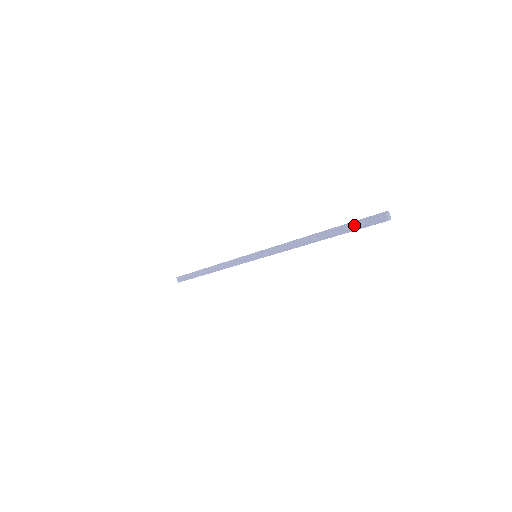
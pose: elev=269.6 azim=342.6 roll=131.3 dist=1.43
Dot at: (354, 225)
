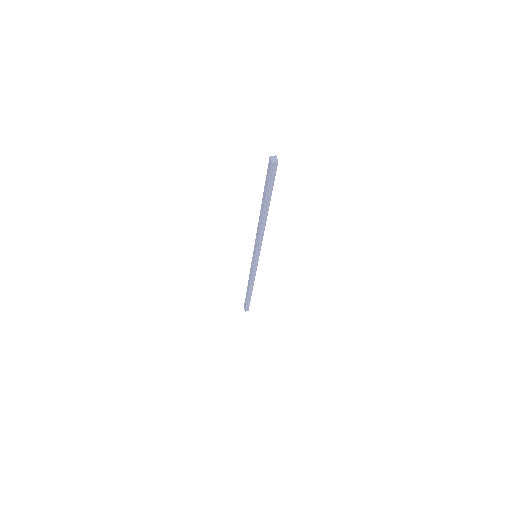
Dot at: (266, 183)
